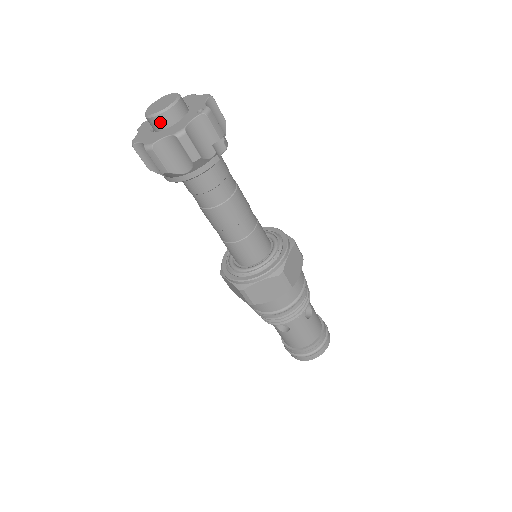
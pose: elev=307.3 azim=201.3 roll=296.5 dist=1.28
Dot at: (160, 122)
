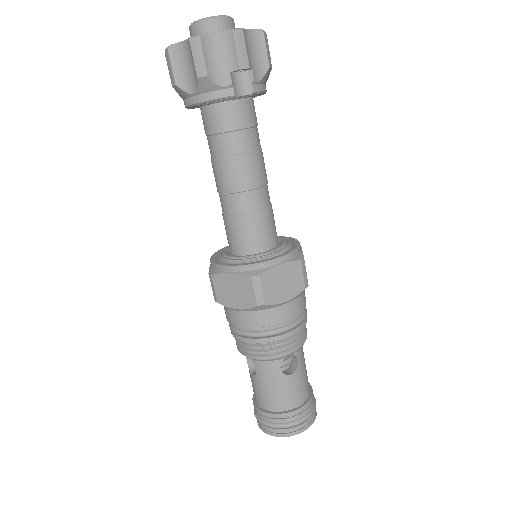
Dot at: (195, 33)
